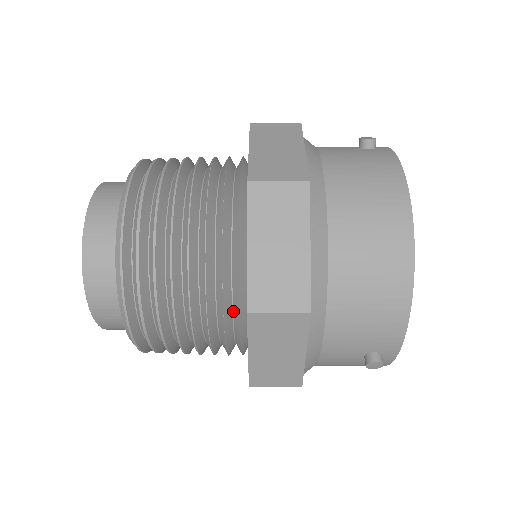
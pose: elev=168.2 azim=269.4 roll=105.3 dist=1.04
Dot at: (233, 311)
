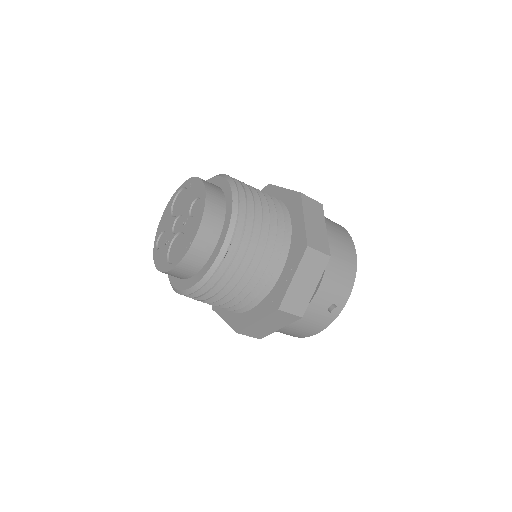
Dot at: occluded
